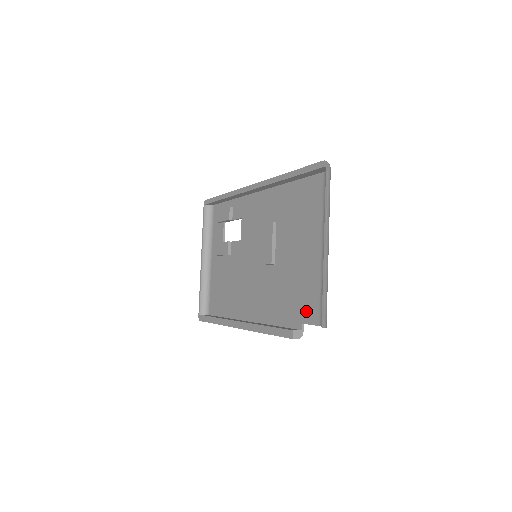
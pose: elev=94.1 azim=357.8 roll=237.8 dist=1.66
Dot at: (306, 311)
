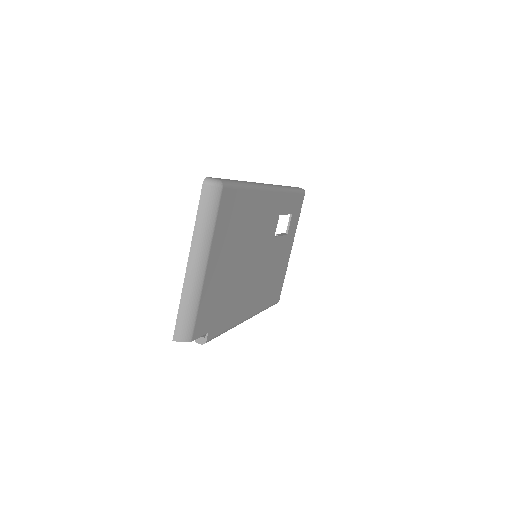
Dot at: (205, 322)
